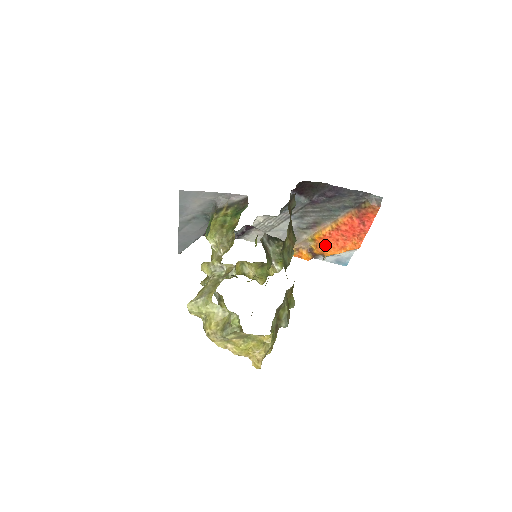
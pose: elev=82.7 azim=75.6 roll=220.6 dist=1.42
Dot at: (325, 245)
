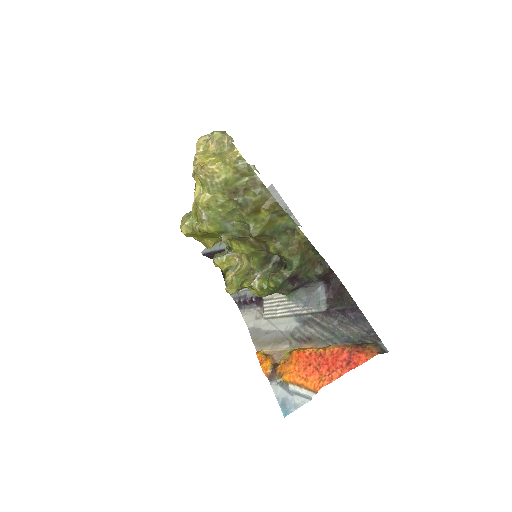
Dot at: (295, 362)
